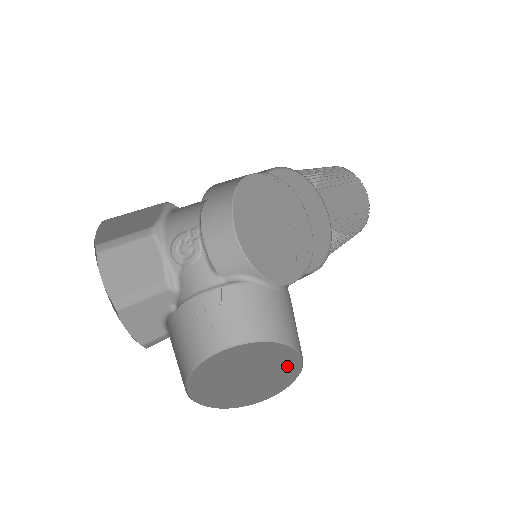
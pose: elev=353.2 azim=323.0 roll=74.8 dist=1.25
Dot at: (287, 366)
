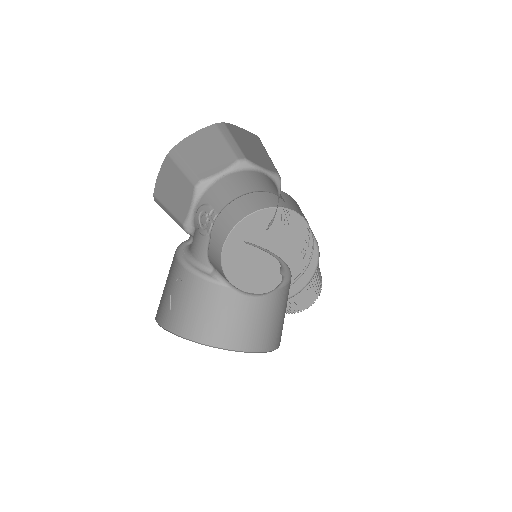
Dot at: occluded
